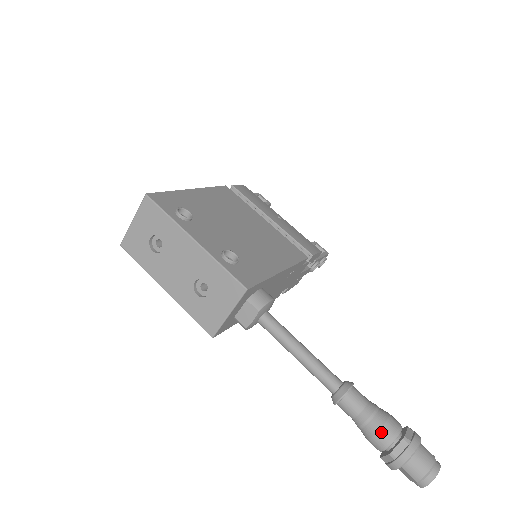
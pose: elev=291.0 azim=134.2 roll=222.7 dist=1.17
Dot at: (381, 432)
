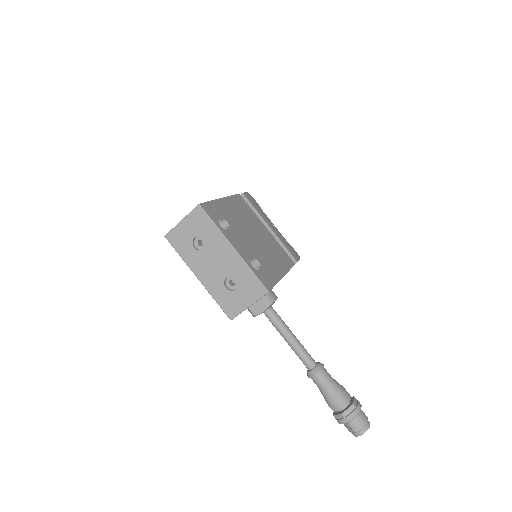
Dot at: (339, 399)
